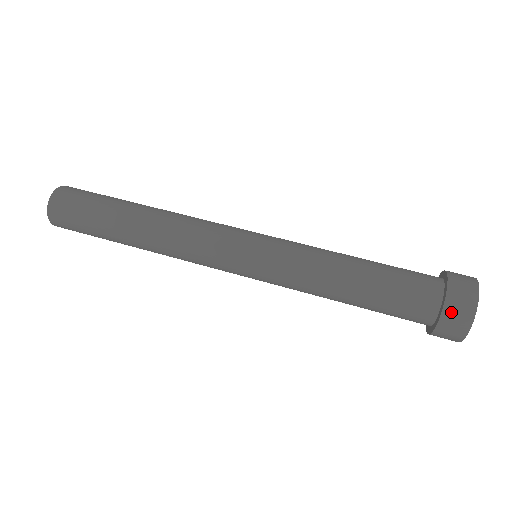
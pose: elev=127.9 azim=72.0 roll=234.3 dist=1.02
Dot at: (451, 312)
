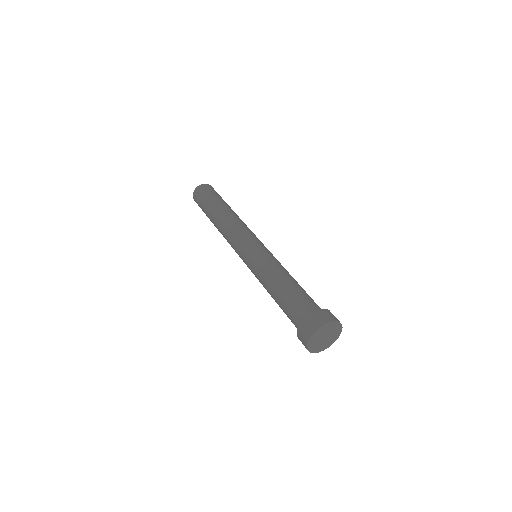
Dot at: (314, 317)
